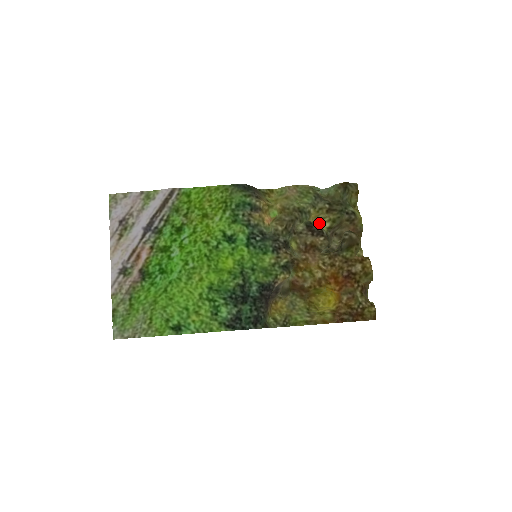
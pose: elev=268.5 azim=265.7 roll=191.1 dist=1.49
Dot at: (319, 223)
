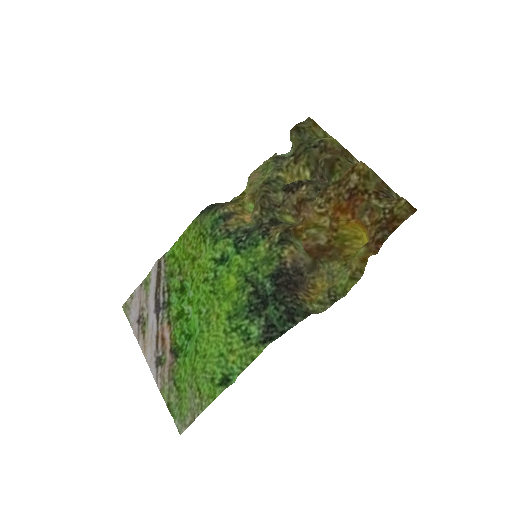
Dot at: occluded
